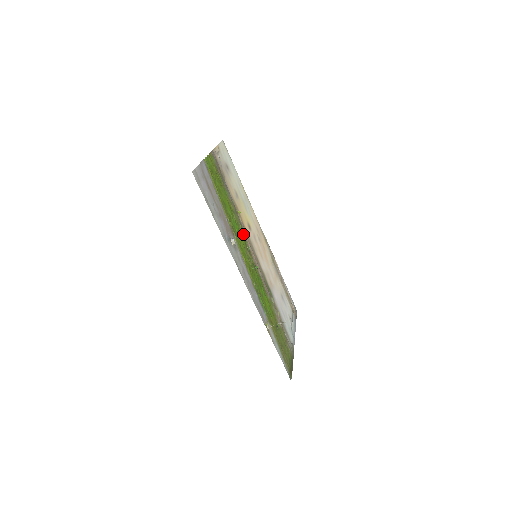
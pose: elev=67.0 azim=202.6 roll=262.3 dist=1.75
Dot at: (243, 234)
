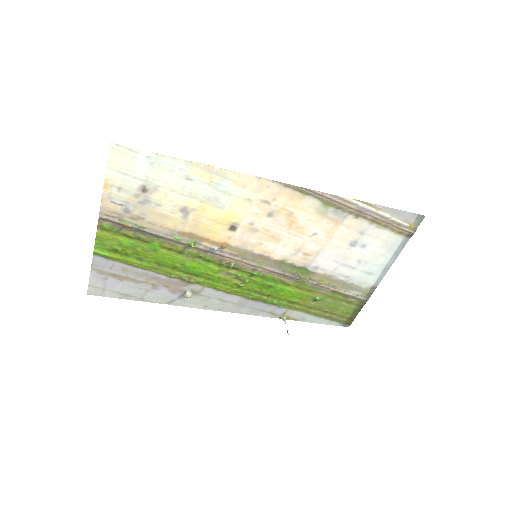
Dot at: (214, 258)
